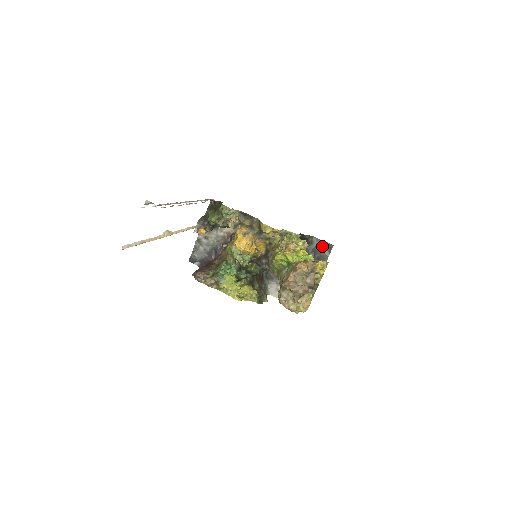
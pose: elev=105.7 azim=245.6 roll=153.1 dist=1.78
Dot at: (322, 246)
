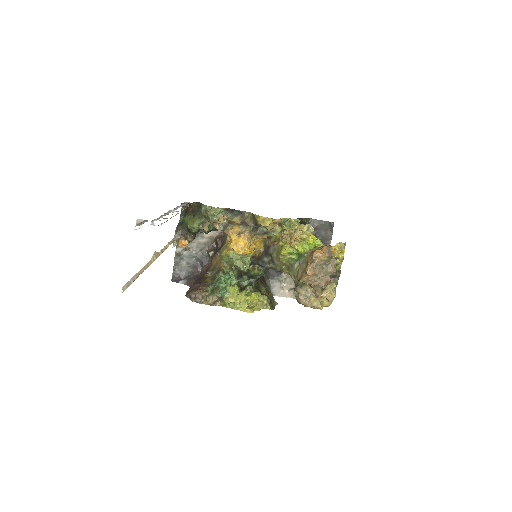
Dot at: (322, 227)
